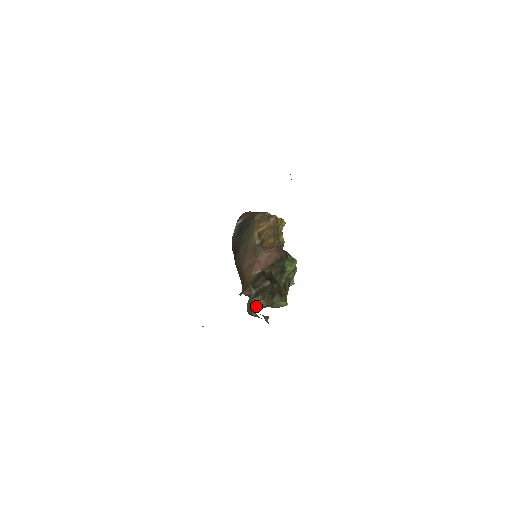
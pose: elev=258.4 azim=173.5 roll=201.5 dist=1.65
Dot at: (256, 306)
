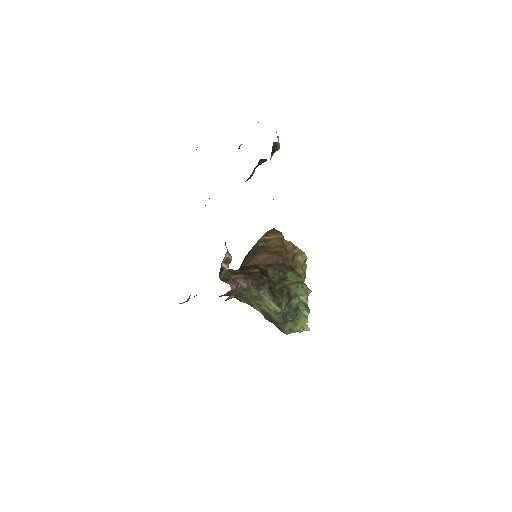
Dot at: occluded
